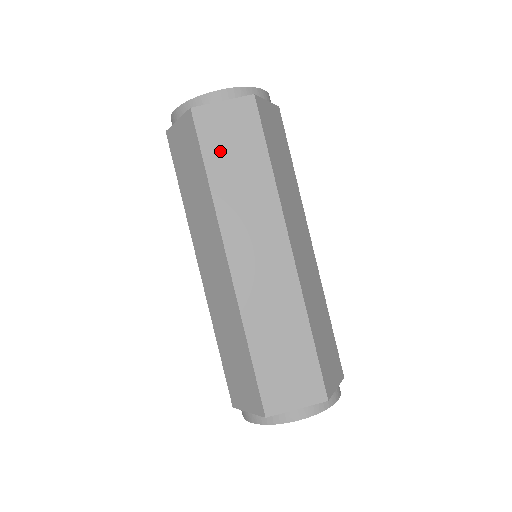
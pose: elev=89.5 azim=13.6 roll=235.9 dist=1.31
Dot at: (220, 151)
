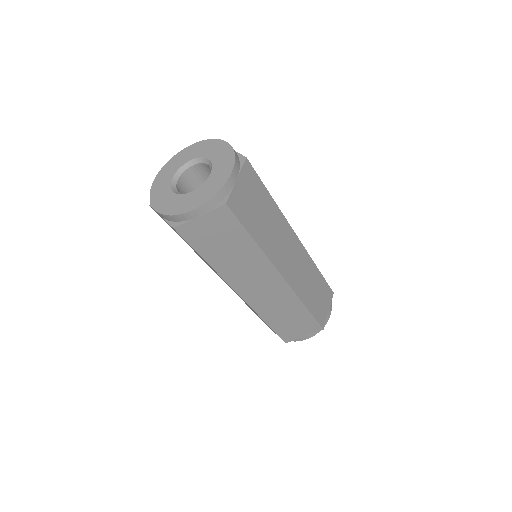
Dot at: (211, 246)
